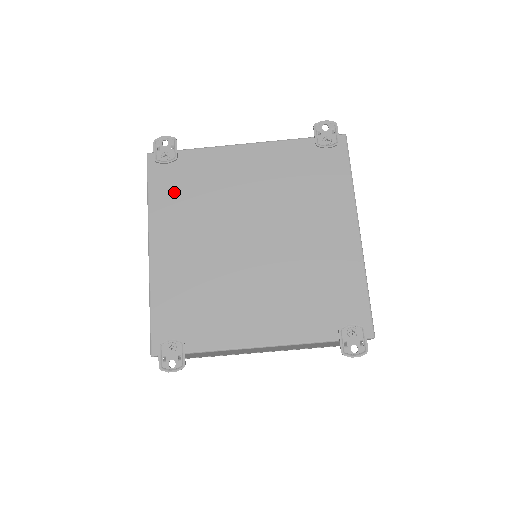
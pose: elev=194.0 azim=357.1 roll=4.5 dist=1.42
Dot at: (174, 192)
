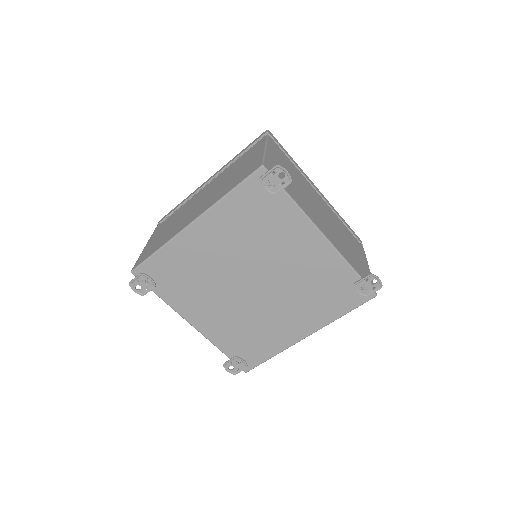
Dot at: (246, 211)
